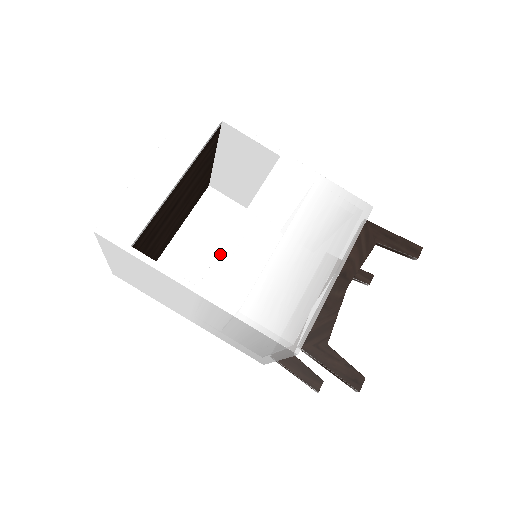
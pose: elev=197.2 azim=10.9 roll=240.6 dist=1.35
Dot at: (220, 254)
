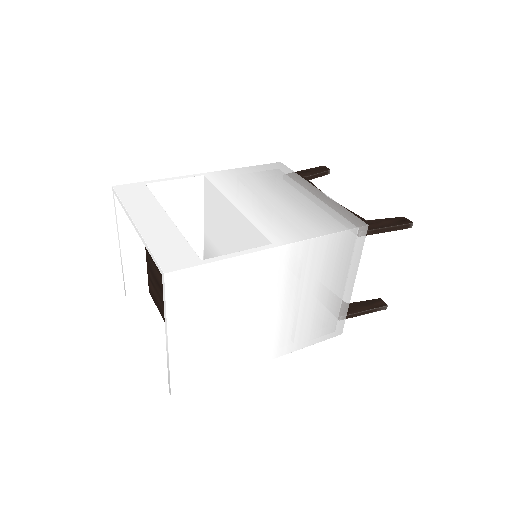
Dot at: (255, 224)
